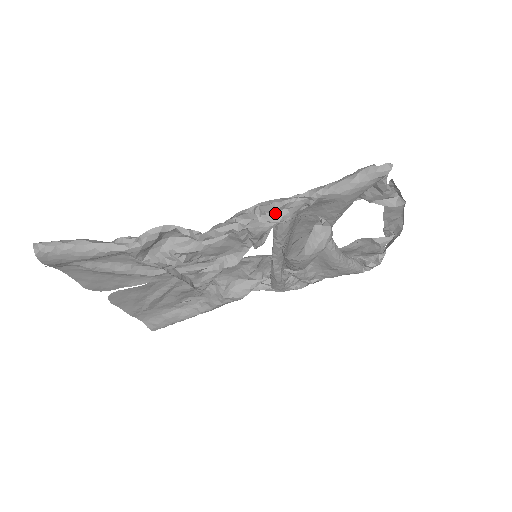
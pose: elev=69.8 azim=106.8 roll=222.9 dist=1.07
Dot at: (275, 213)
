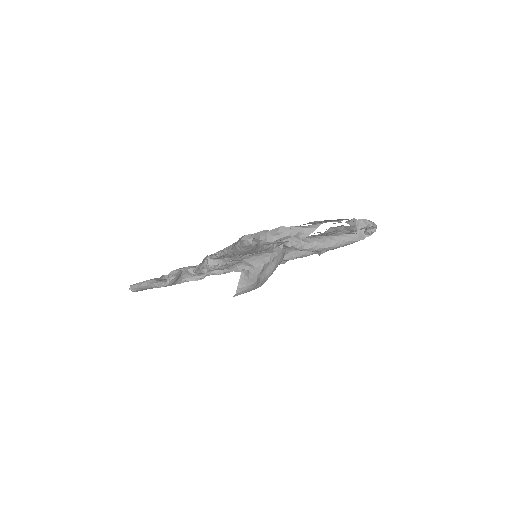
Dot at: (221, 259)
